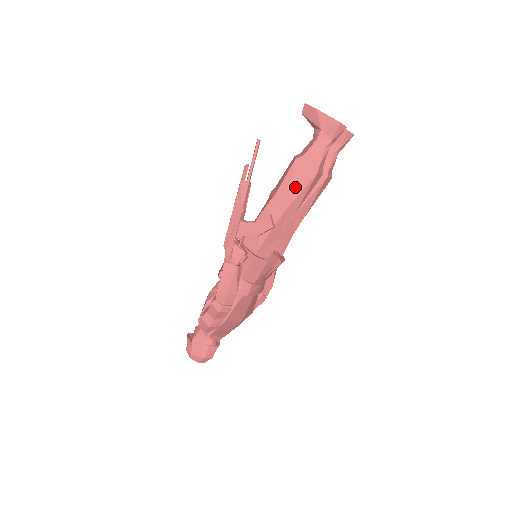
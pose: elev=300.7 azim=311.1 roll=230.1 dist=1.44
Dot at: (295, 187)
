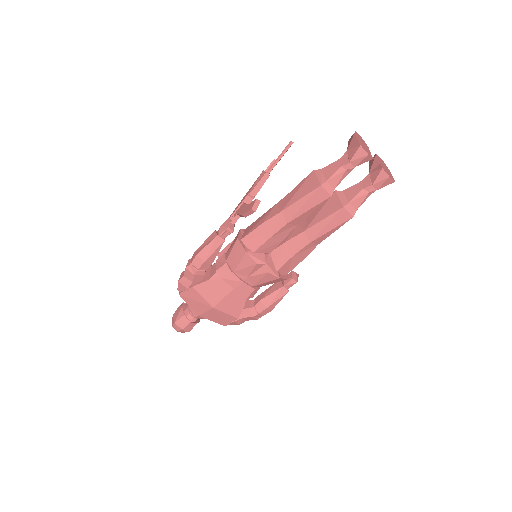
Dot at: (299, 193)
